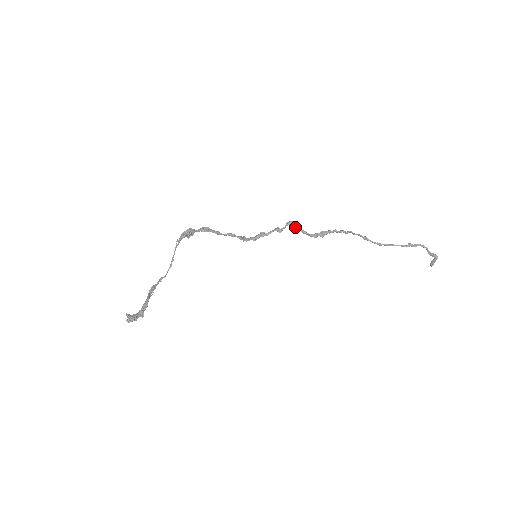
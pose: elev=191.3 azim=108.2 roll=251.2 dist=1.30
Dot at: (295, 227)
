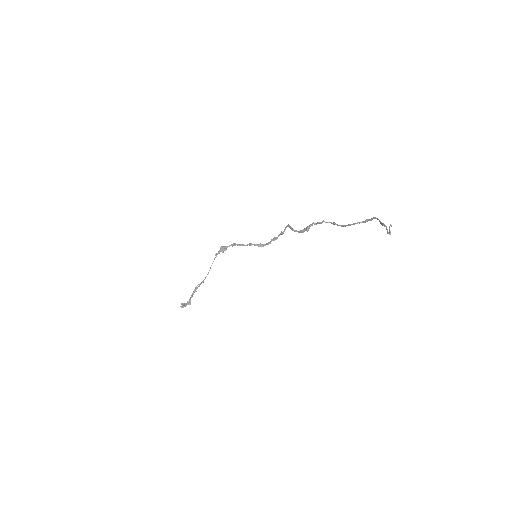
Dot at: (290, 228)
